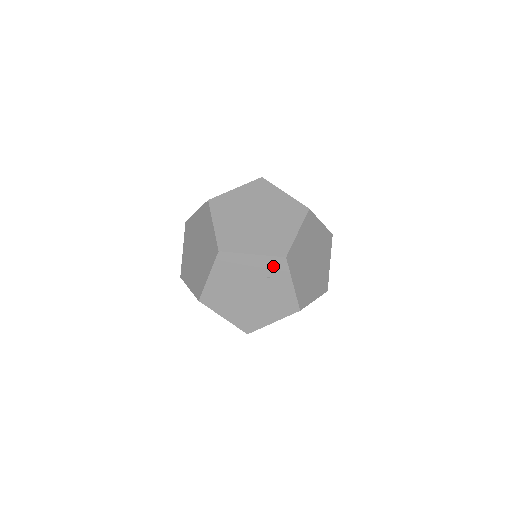
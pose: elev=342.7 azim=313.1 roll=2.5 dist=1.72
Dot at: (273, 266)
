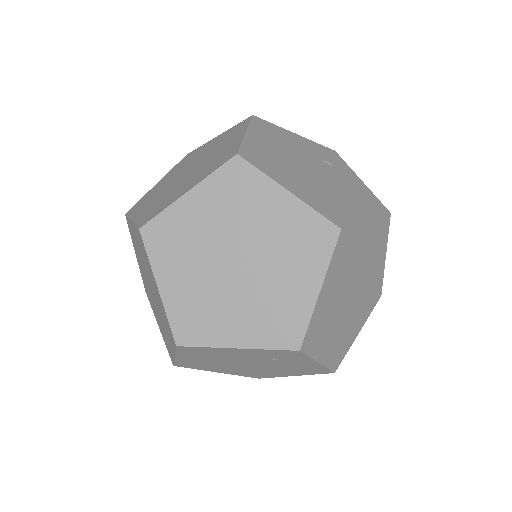
Dot at: (279, 354)
